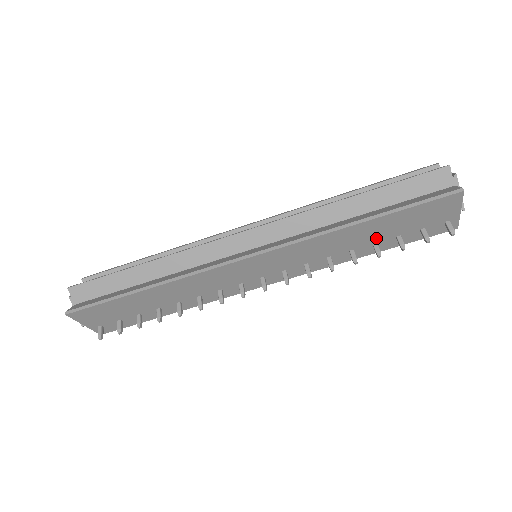
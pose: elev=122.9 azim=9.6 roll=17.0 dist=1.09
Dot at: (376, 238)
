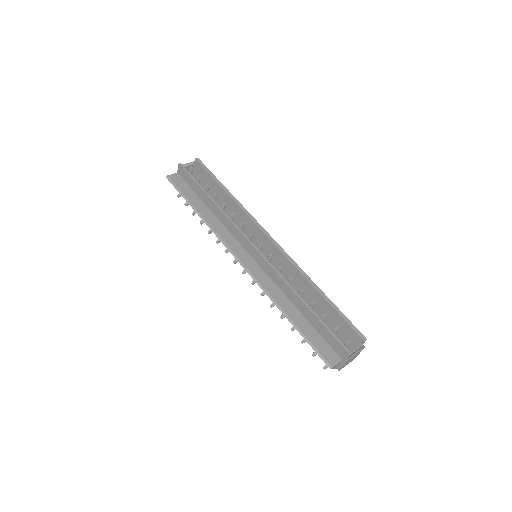
Dot at: occluded
